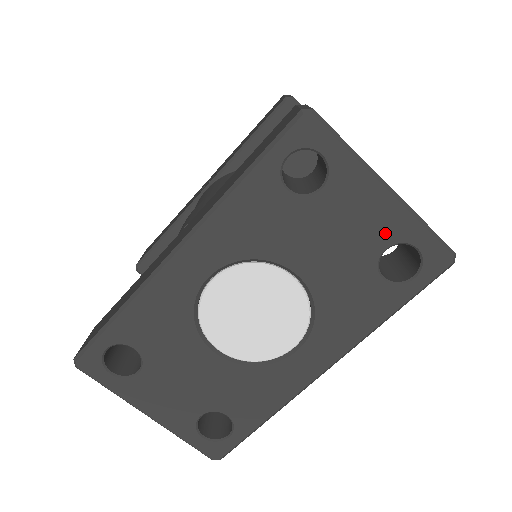
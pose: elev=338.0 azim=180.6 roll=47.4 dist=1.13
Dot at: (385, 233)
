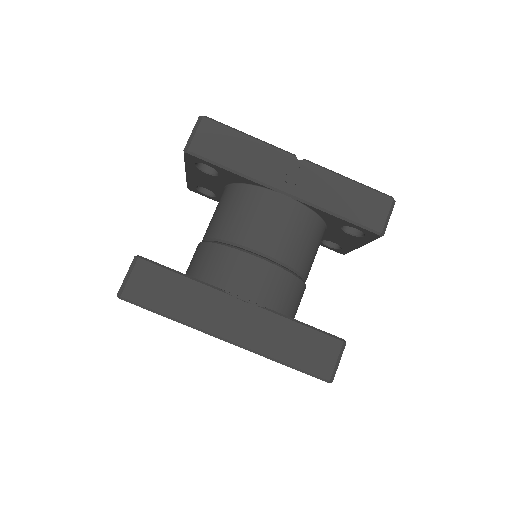
Dot at: occluded
